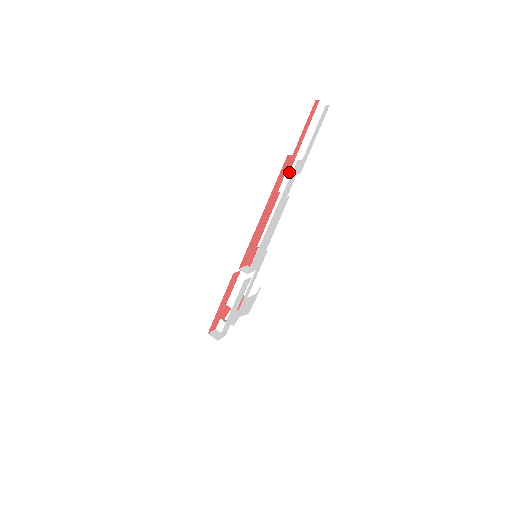
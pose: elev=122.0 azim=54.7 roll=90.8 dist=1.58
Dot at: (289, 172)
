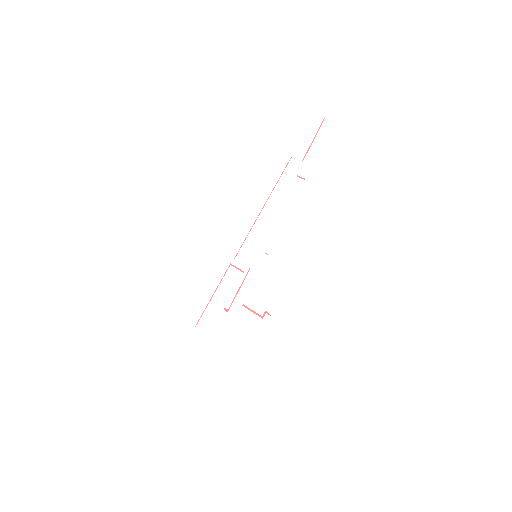
Dot at: occluded
